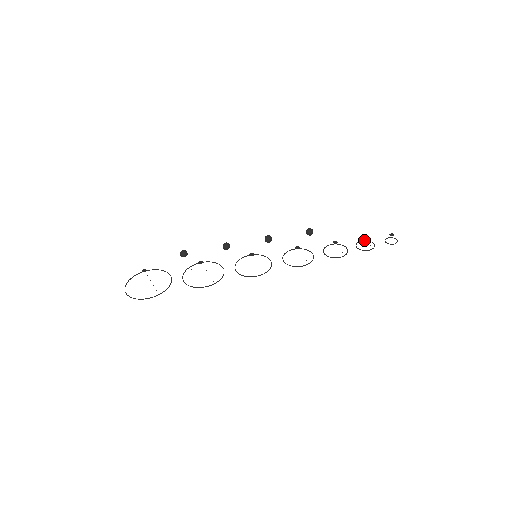
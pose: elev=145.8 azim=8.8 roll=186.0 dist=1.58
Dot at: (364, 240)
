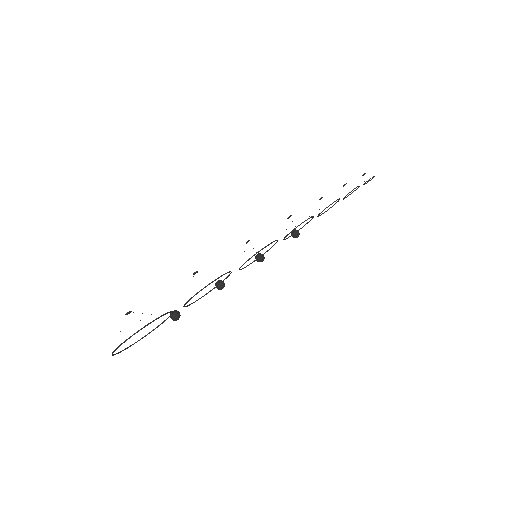
Dot at: (347, 196)
